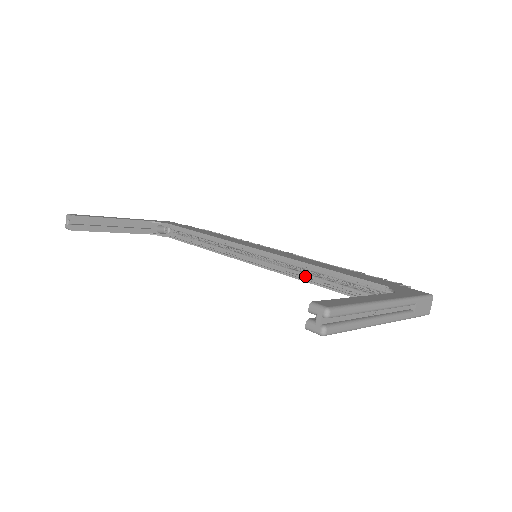
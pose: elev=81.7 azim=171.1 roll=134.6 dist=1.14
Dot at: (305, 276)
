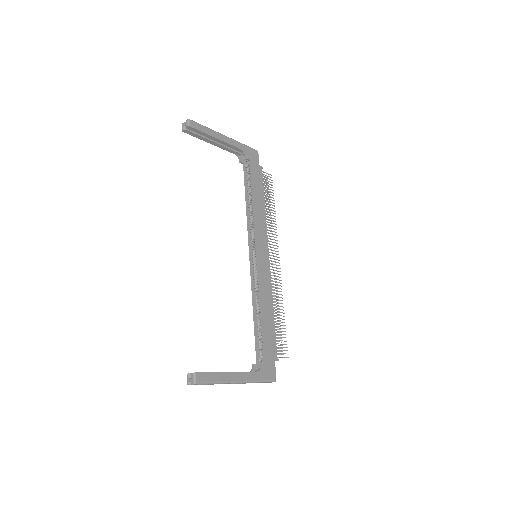
Dot at: (257, 301)
